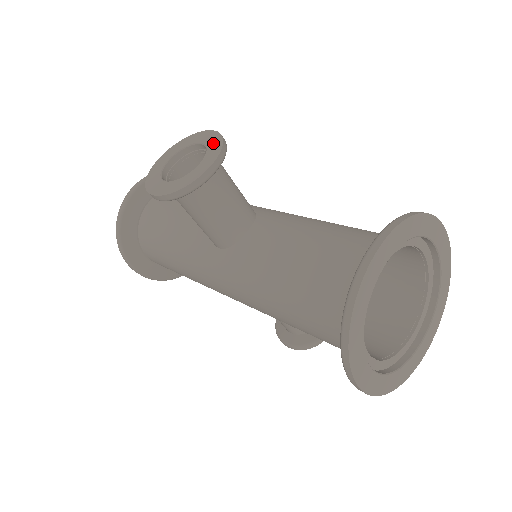
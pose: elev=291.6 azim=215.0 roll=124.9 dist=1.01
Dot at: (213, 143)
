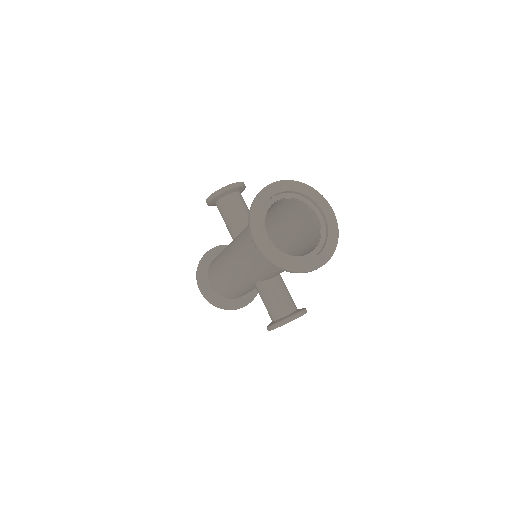
Dot at: occluded
